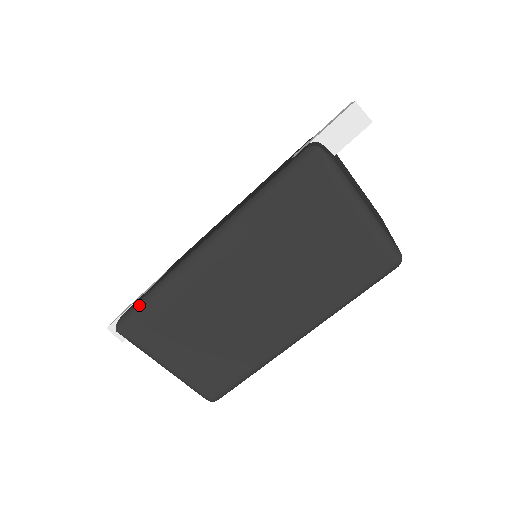
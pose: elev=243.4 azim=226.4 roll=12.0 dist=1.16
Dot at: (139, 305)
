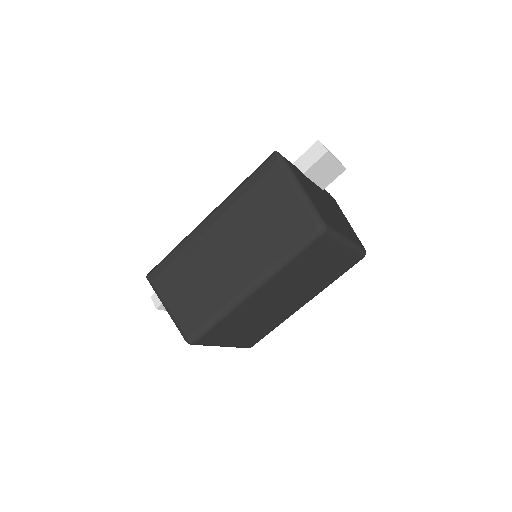
Dot at: (163, 259)
